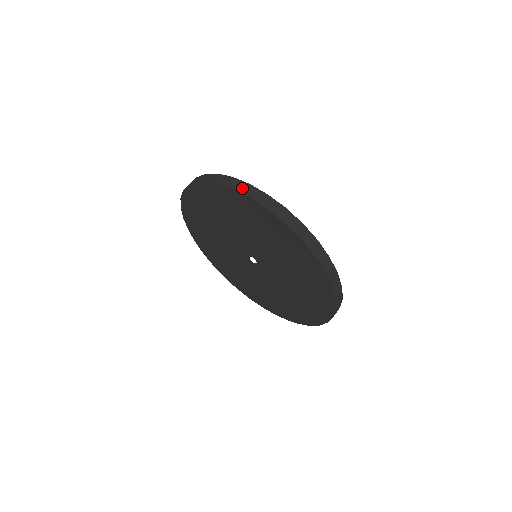
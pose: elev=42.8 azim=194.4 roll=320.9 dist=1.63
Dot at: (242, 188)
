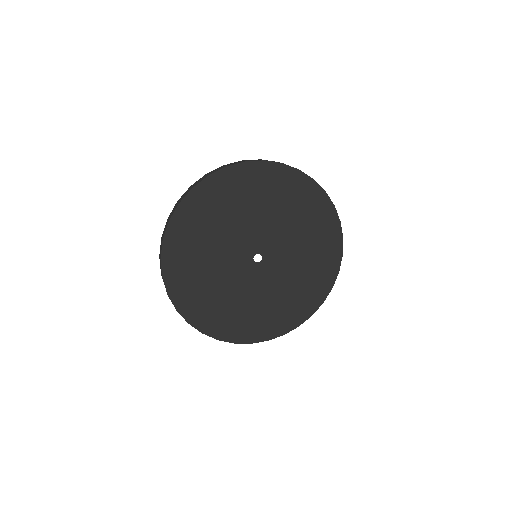
Dot at: (261, 160)
